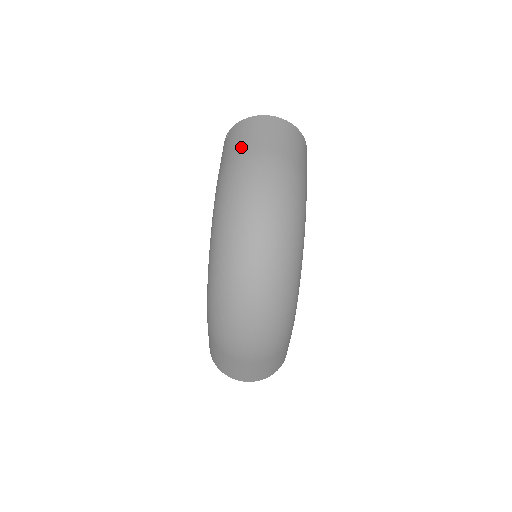
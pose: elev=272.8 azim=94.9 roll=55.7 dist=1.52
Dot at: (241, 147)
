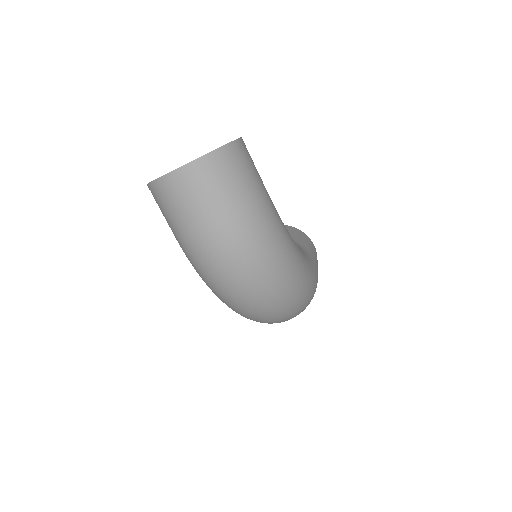
Dot at: (184, 230)
